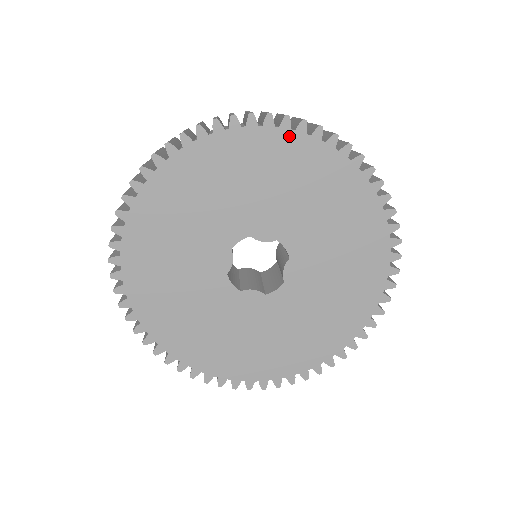
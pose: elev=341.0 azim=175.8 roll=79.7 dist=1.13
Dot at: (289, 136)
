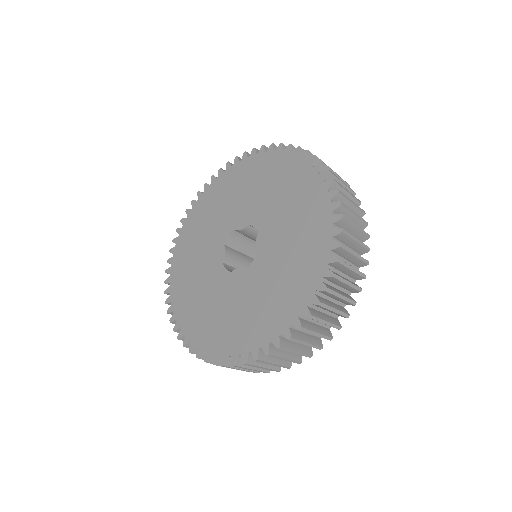
Dot at: (247, 161)
